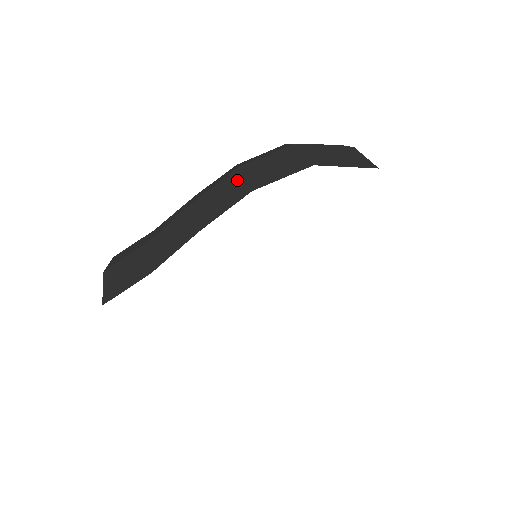
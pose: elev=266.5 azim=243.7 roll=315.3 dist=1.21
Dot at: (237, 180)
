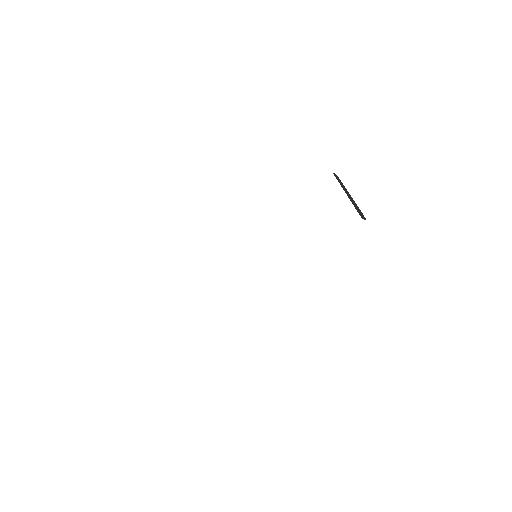
Dot at: occluded
